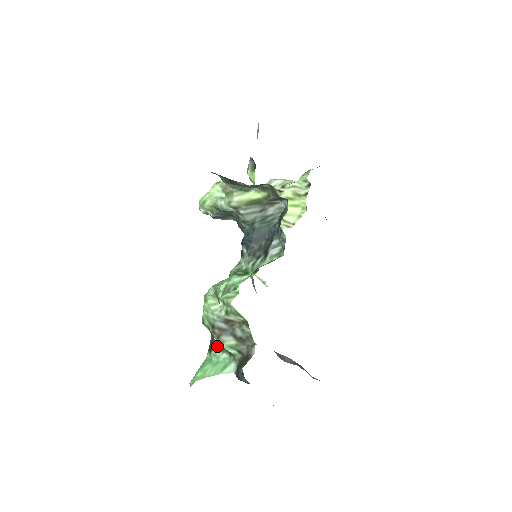
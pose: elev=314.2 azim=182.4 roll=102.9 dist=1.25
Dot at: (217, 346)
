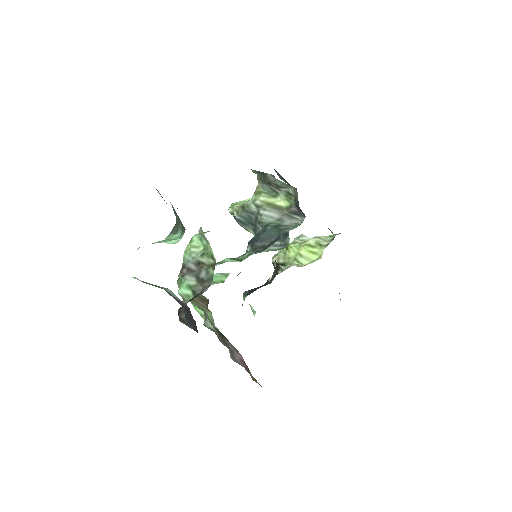
Dot at: (176, 229)
